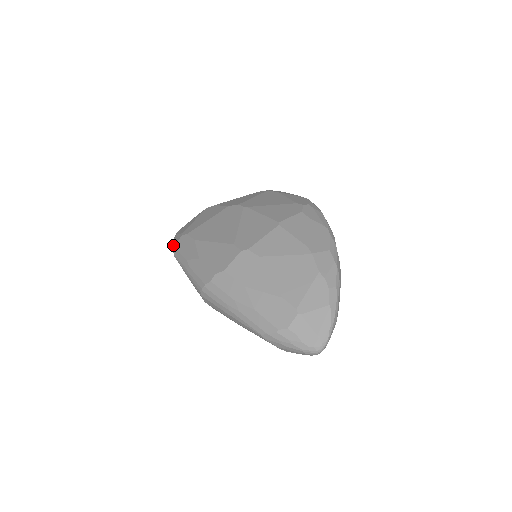
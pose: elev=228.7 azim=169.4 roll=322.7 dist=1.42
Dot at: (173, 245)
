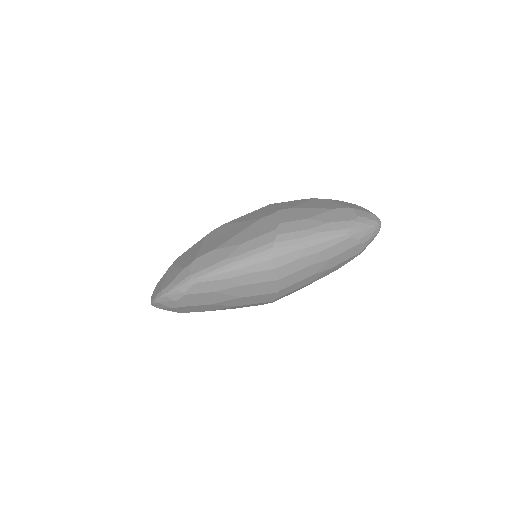
Dot at: (183, 281)
